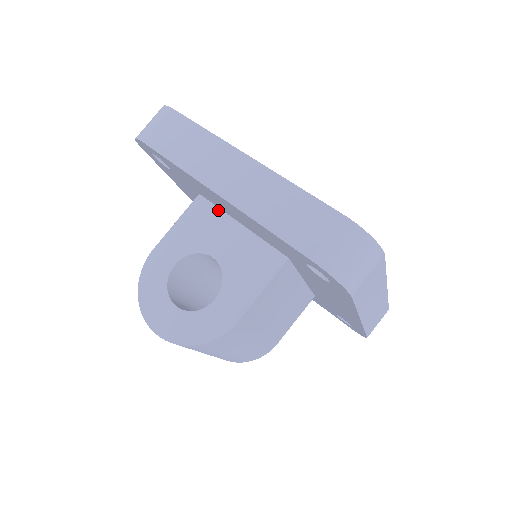
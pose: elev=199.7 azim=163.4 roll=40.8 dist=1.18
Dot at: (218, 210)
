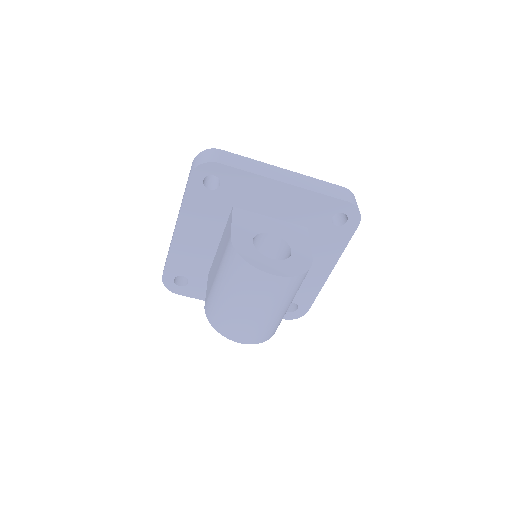
Dot at: (252, 213)
